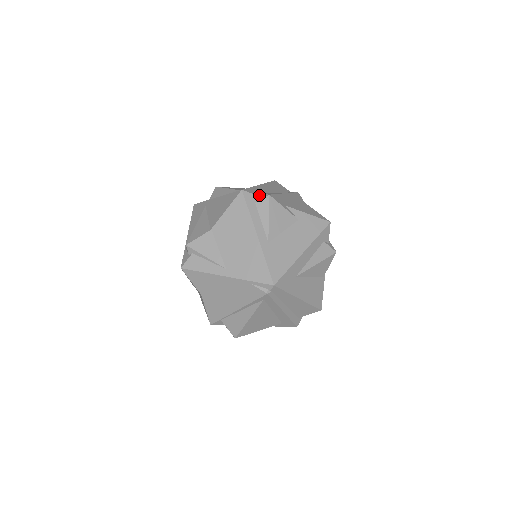
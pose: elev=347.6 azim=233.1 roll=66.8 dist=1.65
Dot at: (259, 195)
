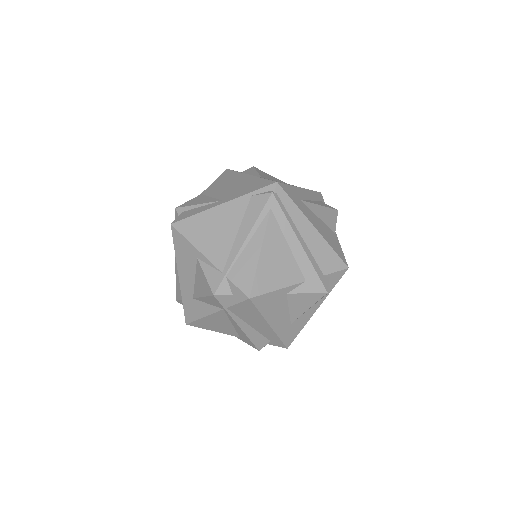
Dot at: occluded
